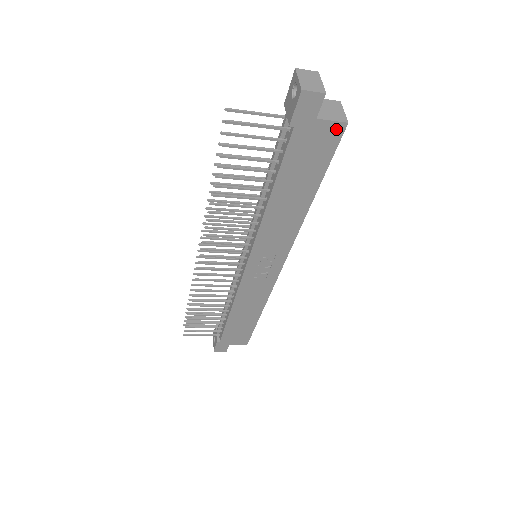
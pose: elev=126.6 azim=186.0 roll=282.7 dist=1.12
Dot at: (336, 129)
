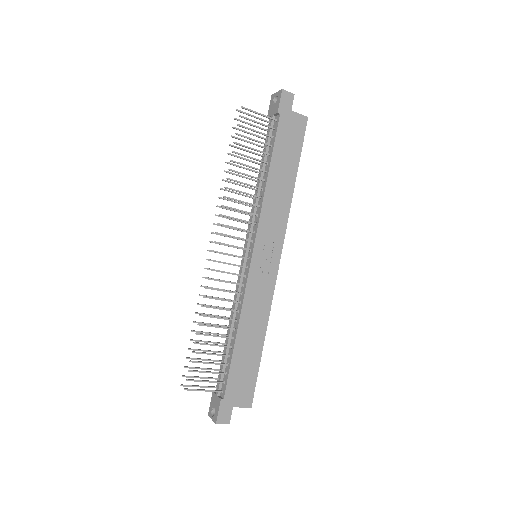
Dot at: (302, 121)
